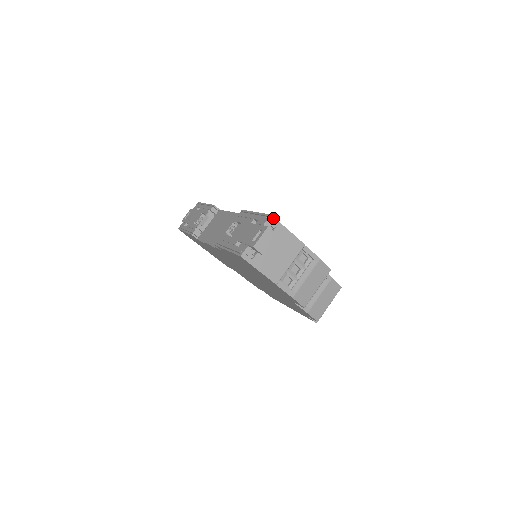
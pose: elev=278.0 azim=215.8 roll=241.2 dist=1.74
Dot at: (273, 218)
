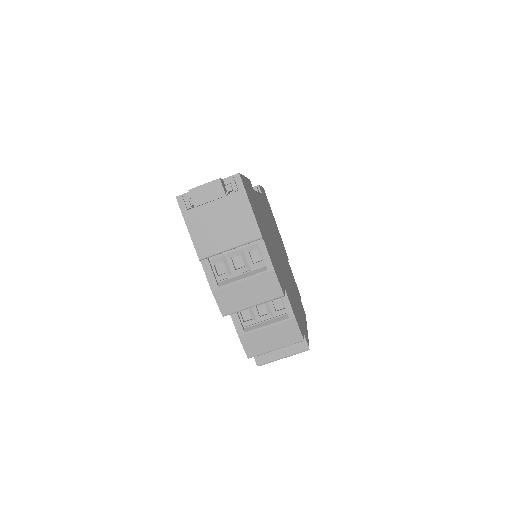
Dot at: (240, 178)
